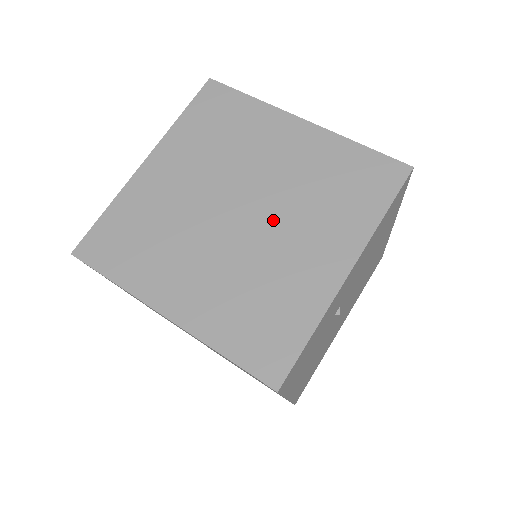
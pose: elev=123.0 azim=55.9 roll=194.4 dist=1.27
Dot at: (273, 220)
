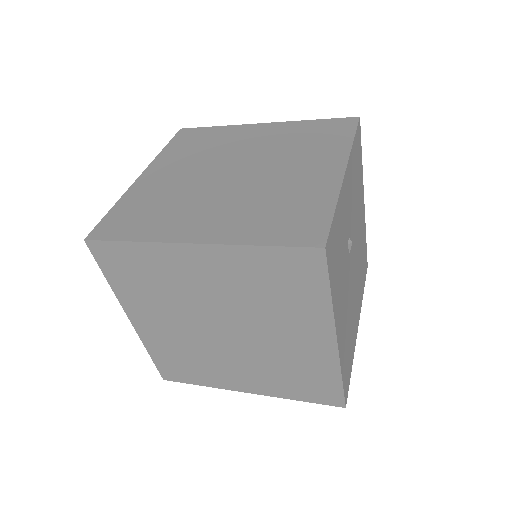
Dot at: (266, 168)
